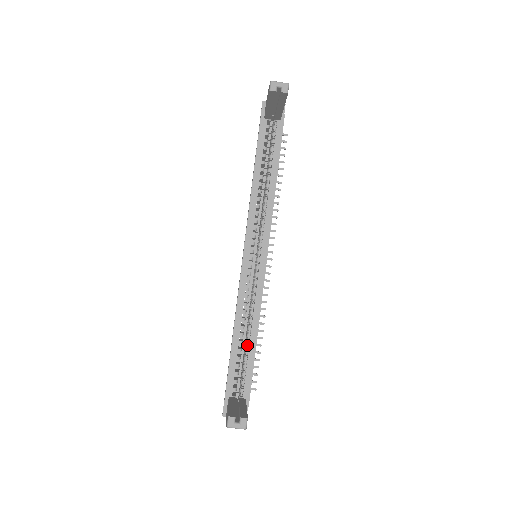
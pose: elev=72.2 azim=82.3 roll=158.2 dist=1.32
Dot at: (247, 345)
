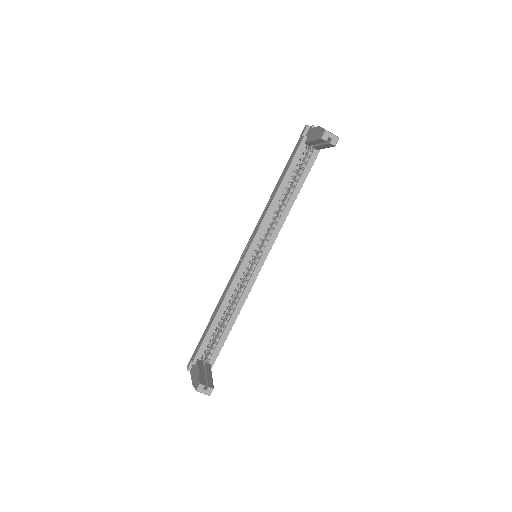
Dot at: (225, 324)
